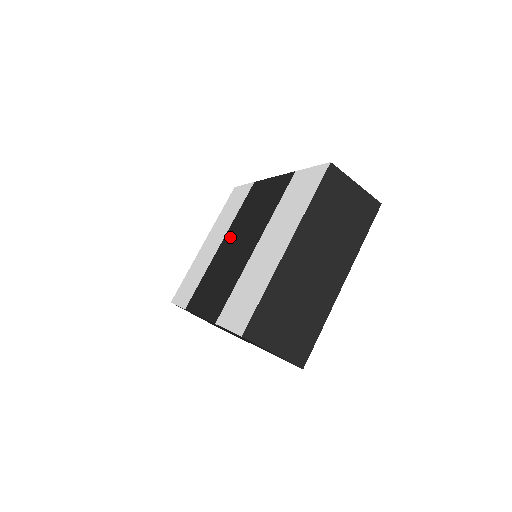
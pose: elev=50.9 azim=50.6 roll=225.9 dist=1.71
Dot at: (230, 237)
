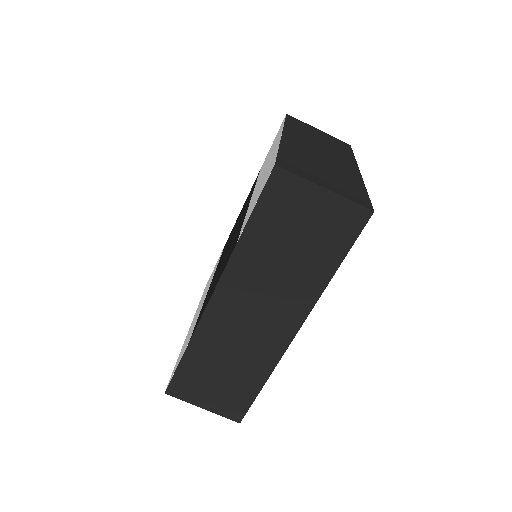
Dot at: (219, 264)
